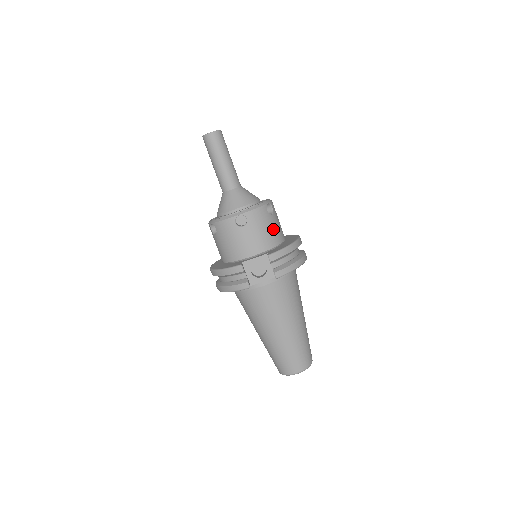
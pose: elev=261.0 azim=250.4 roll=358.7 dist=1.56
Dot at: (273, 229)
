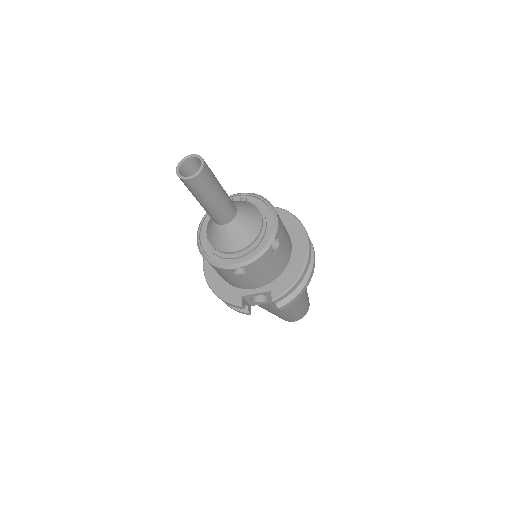
Dot at: (278, 262)
